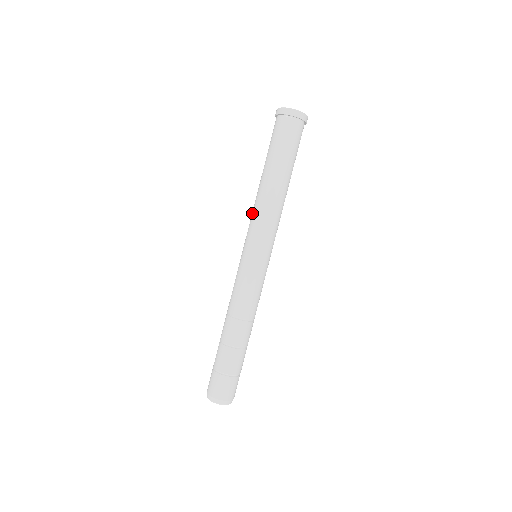
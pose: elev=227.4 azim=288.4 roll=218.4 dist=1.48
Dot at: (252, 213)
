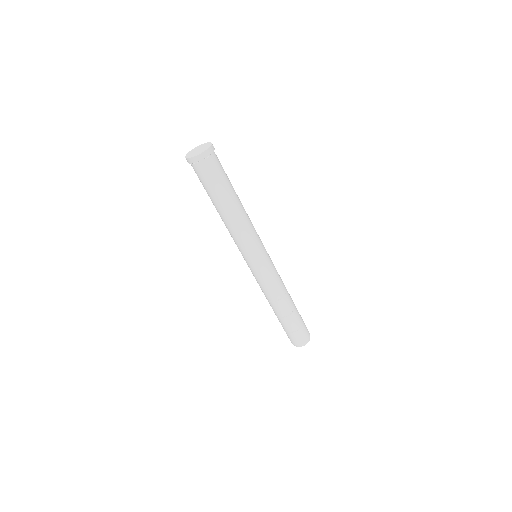
Dot at: occluded
